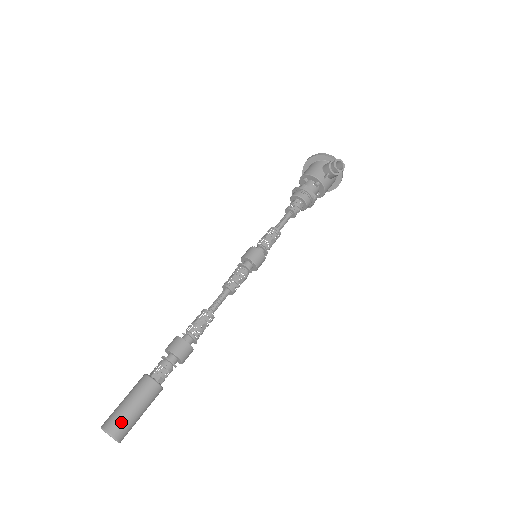
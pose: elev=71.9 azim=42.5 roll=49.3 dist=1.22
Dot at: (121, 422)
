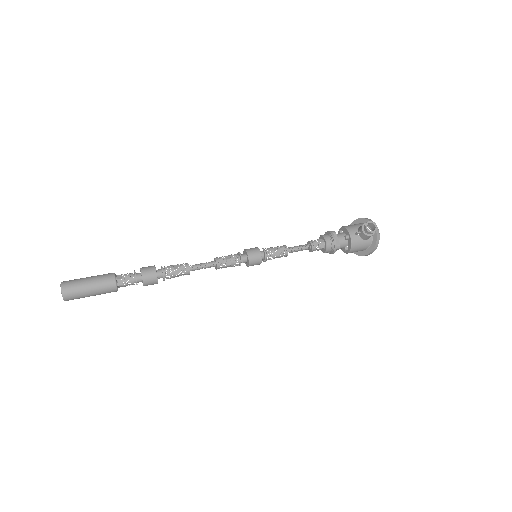
Dot at: (74, 284)
